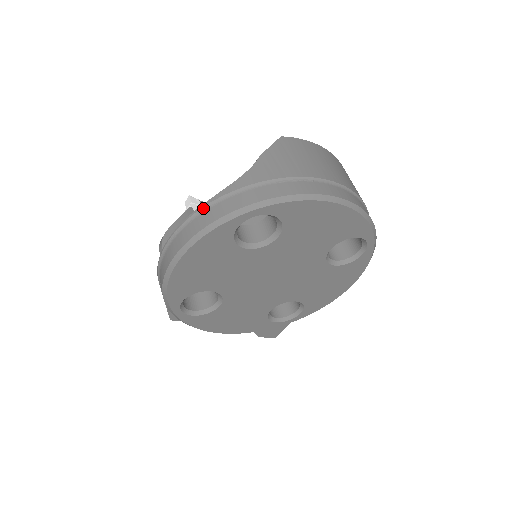
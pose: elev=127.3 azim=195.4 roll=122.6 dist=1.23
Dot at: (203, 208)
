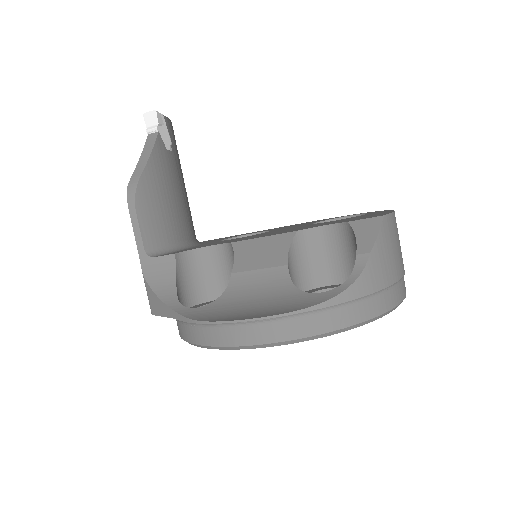
Dot at: (308, 312)
